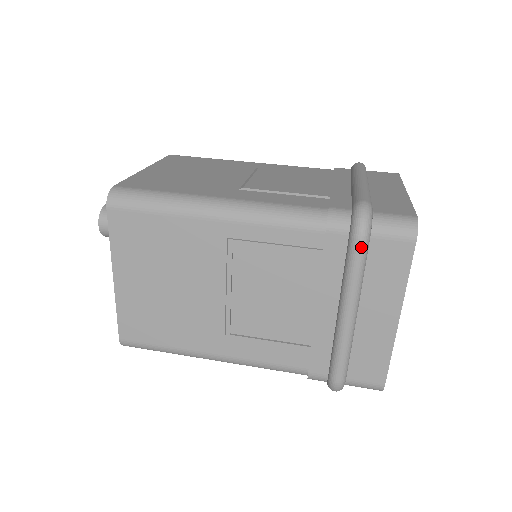
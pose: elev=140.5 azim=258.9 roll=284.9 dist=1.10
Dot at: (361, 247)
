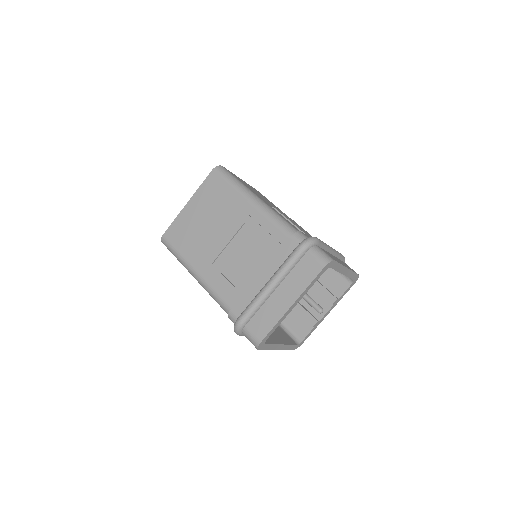
Dot at: (299, 251)
